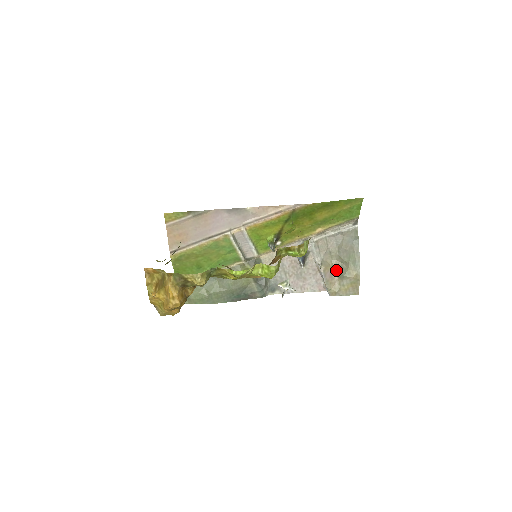
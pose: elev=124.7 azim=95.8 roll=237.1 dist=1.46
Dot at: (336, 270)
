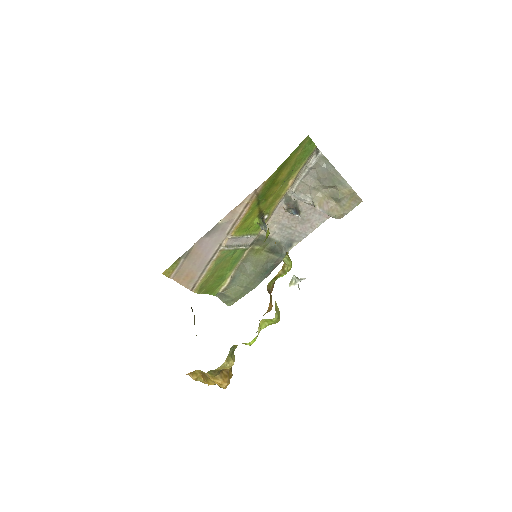
Dot at: (329, 197)
